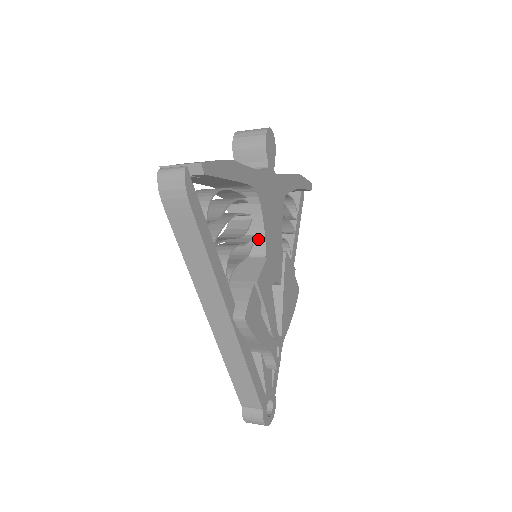
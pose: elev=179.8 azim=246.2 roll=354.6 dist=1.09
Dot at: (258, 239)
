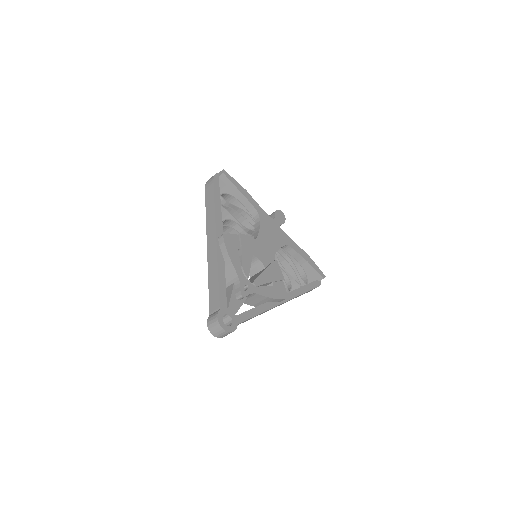
Dot at: (255, 237)
